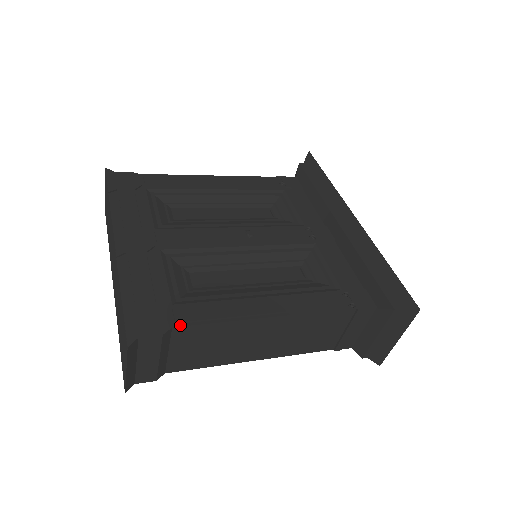
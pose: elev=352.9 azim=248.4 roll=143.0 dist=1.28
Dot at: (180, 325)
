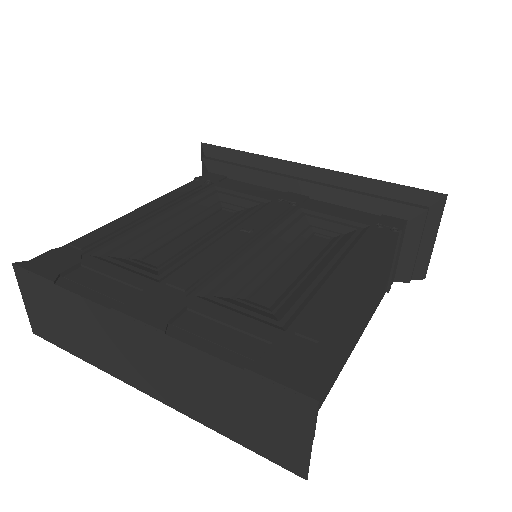
Dot at: (323, 341)
